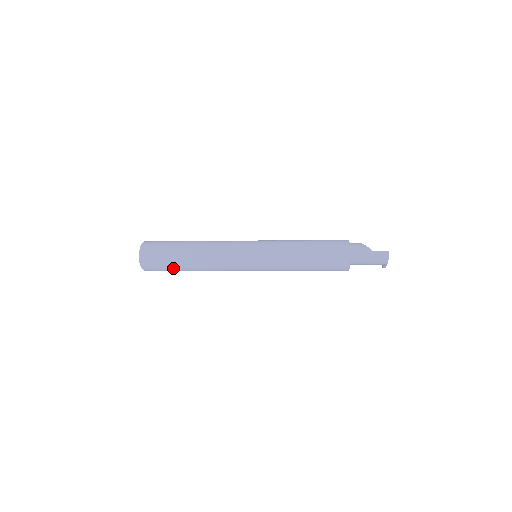
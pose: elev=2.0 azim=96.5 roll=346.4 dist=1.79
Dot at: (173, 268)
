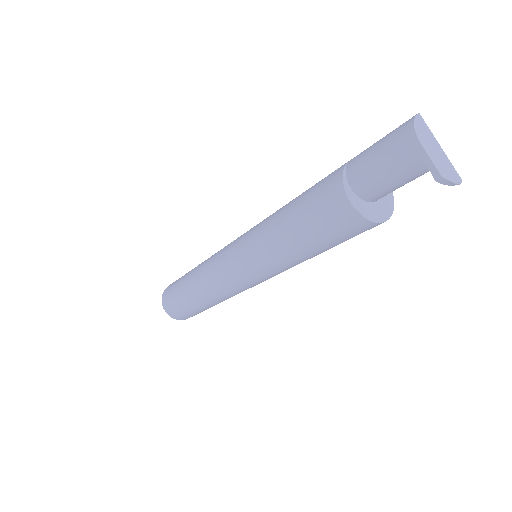
Dot at: (179, 294)
